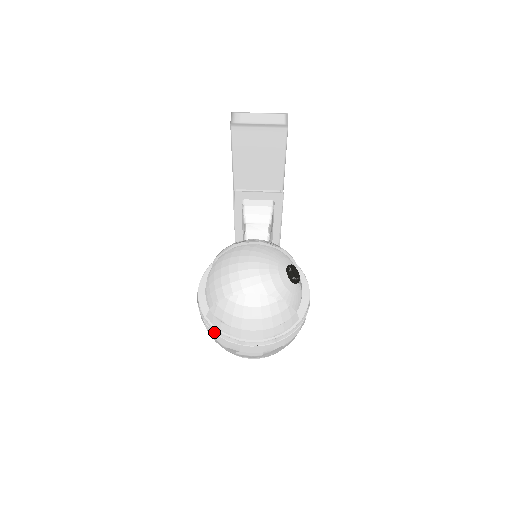
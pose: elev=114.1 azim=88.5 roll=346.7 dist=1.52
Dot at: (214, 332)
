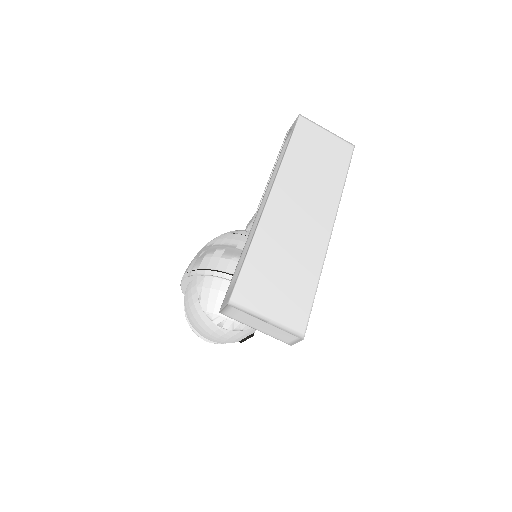
Dot at: occluded
